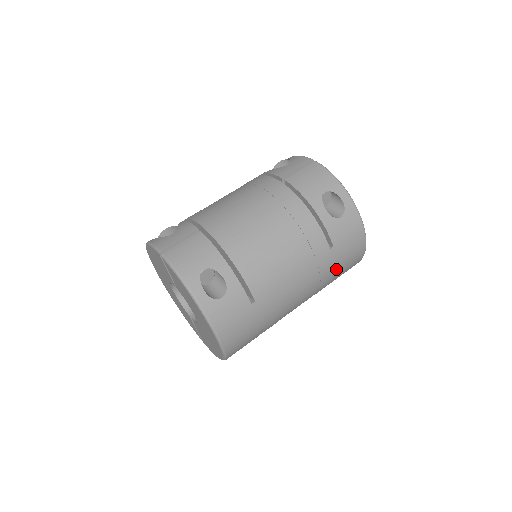
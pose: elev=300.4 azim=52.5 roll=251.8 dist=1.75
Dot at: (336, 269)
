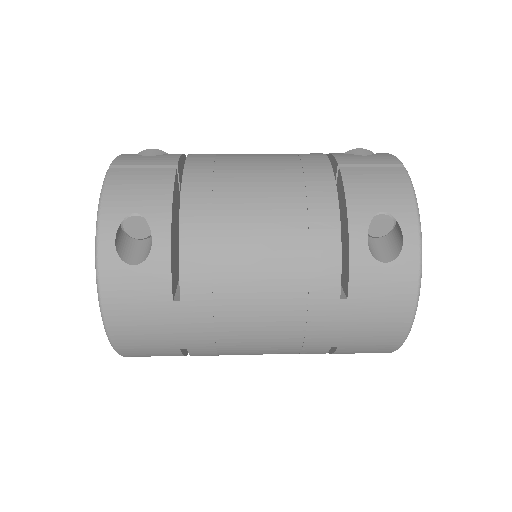
Dot at: (339, 336)
